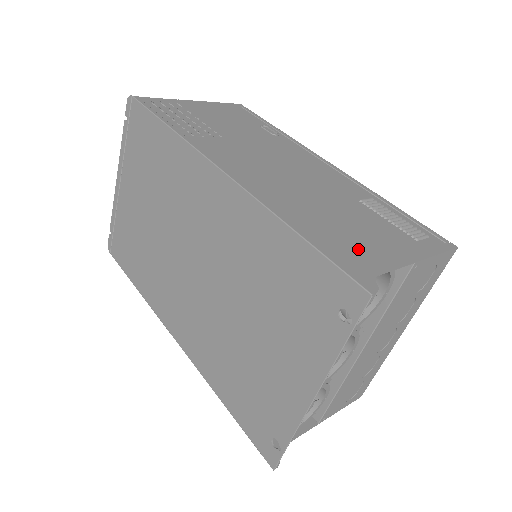
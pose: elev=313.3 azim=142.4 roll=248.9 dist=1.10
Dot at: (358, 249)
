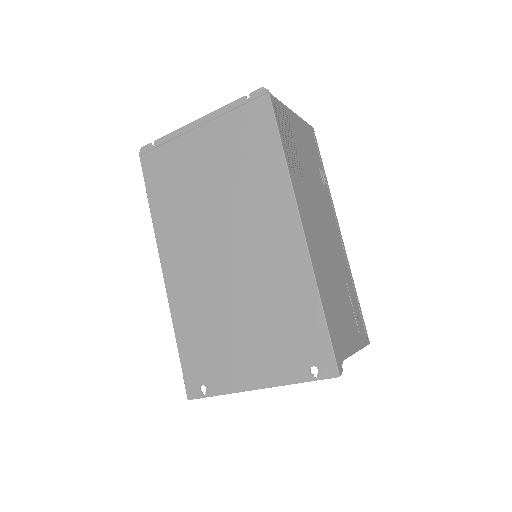
Dot at: (341, 334)
